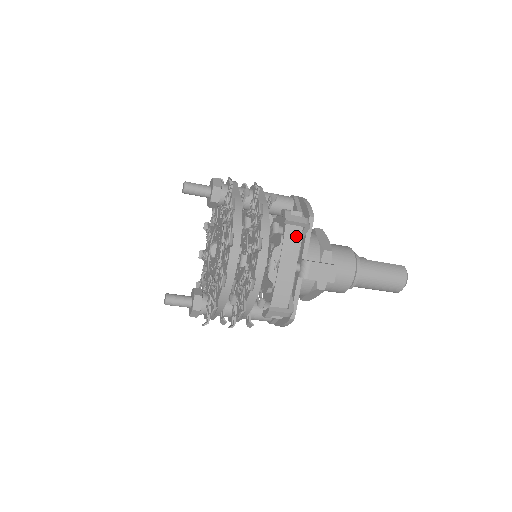
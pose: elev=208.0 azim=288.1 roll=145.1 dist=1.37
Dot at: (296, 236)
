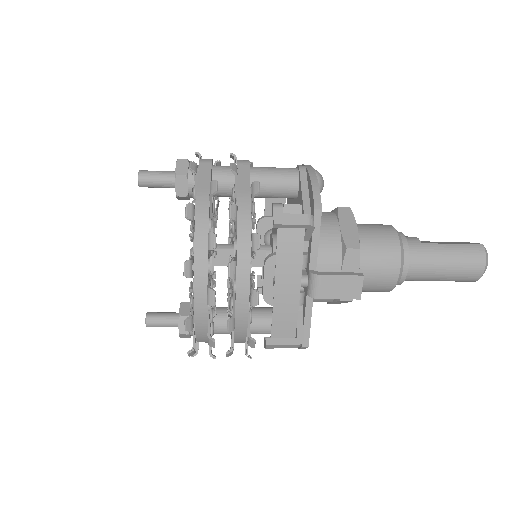
Dot at: (295, 241)
